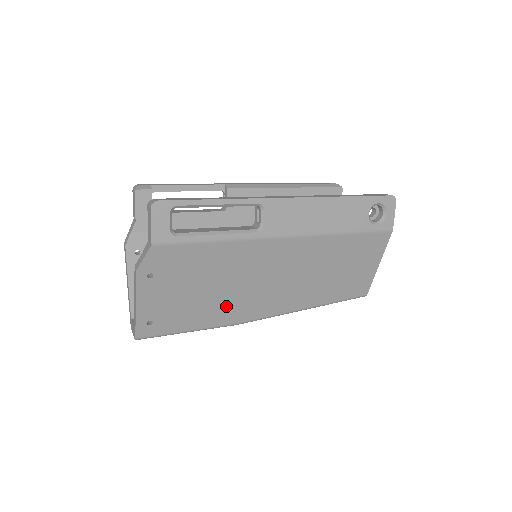
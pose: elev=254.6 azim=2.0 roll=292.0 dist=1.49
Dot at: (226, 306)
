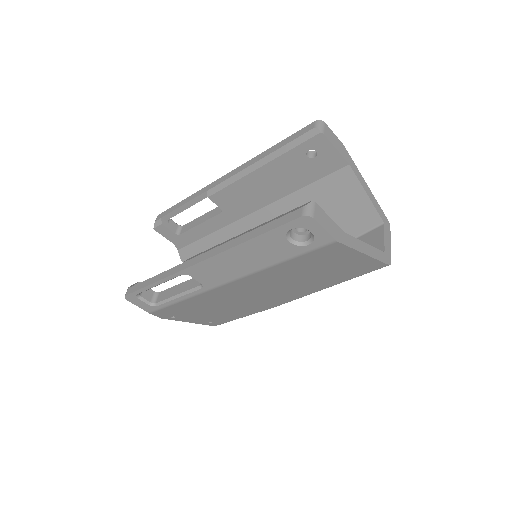
Dot at: (248, 307)
